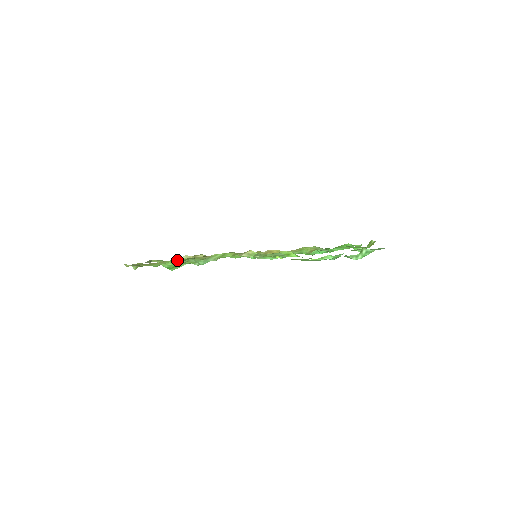
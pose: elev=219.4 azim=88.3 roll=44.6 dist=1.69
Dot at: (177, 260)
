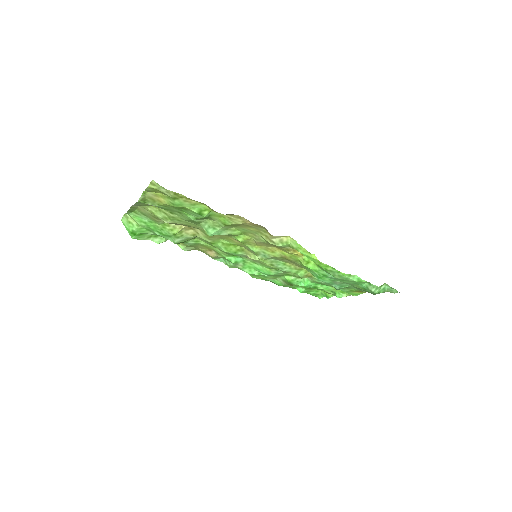
Dot at: (208, 209)
